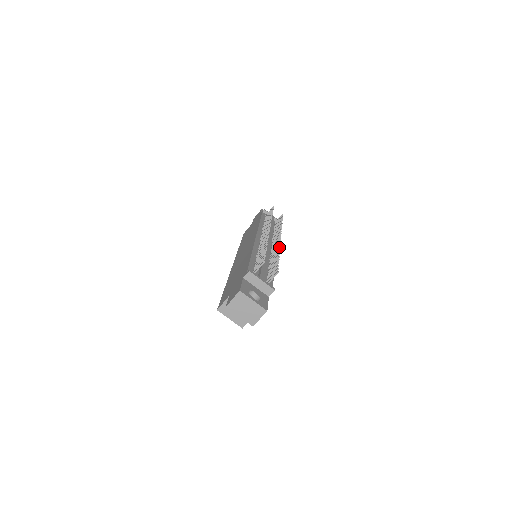
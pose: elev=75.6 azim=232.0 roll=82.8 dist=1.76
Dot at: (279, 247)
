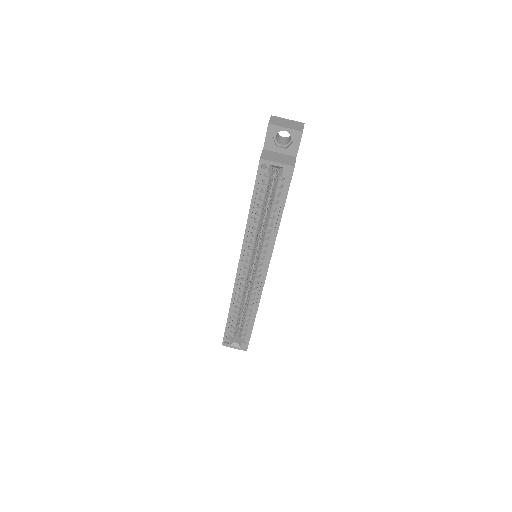
Dot at: occluded
